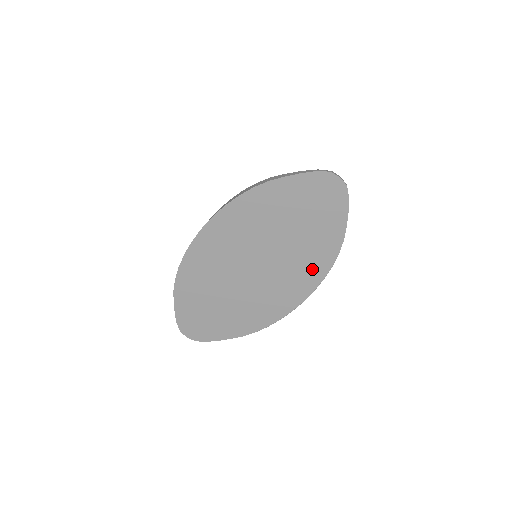
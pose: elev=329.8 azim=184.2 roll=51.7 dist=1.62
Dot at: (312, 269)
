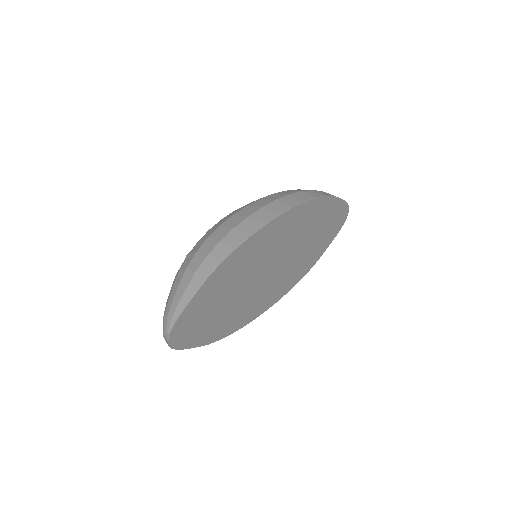
Dot at: (291, 281)
